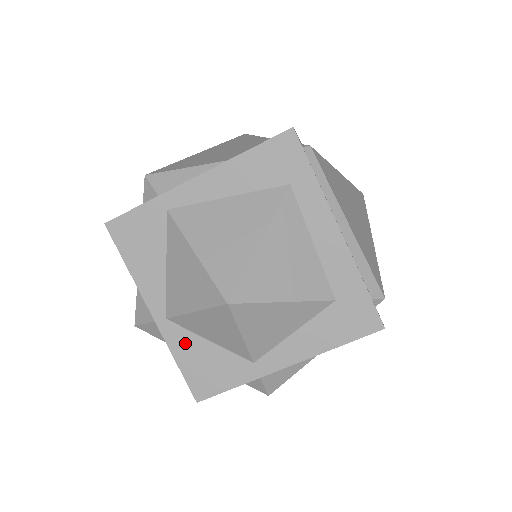
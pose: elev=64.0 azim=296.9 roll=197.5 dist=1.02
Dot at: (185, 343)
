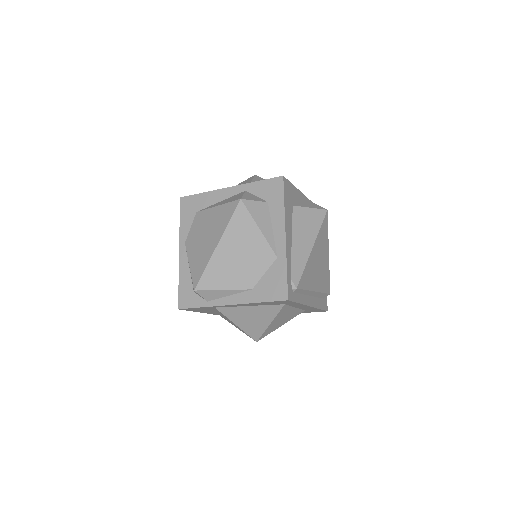
Dot at: occluded
